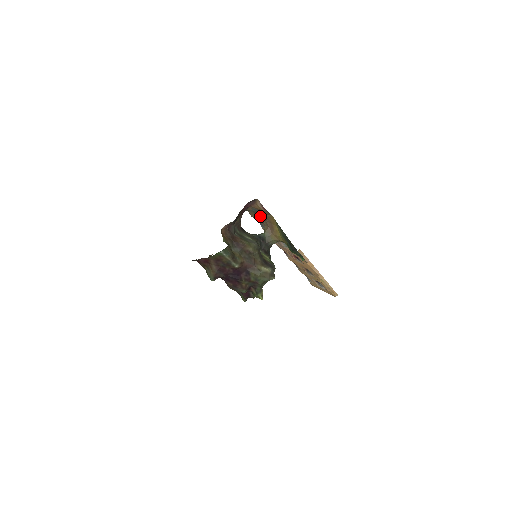
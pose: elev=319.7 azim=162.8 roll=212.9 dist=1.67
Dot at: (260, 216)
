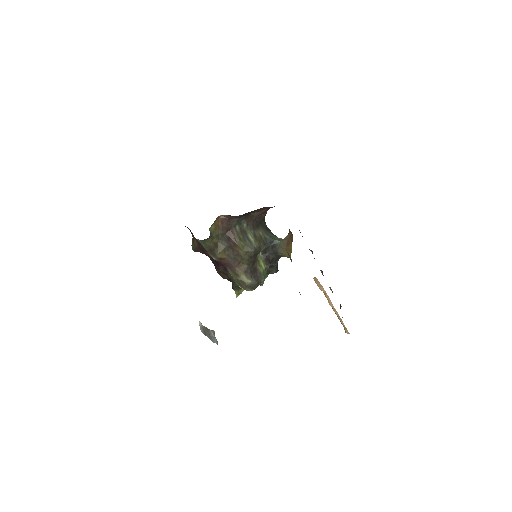
Dot at: occluded
